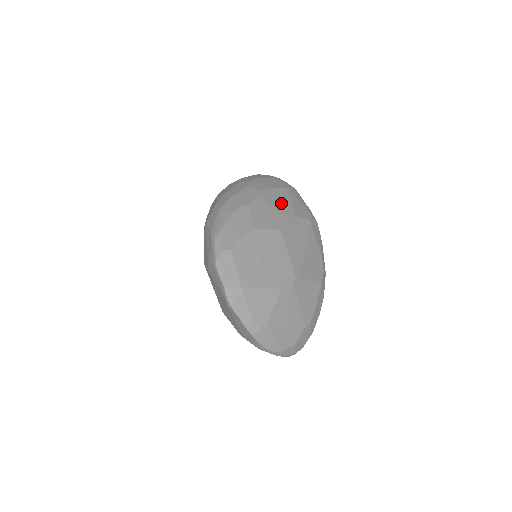
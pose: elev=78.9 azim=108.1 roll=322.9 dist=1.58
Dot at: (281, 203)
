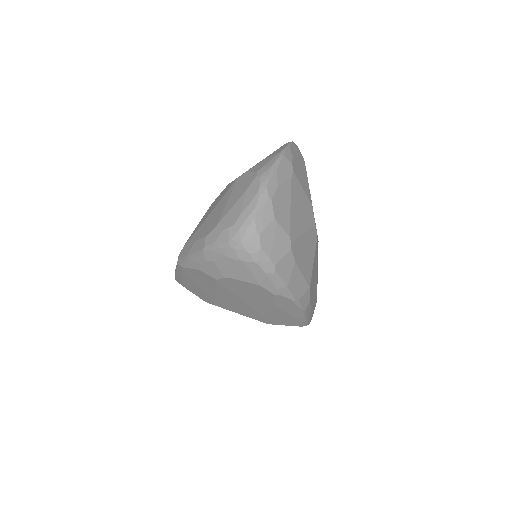
Dot at: occluded
